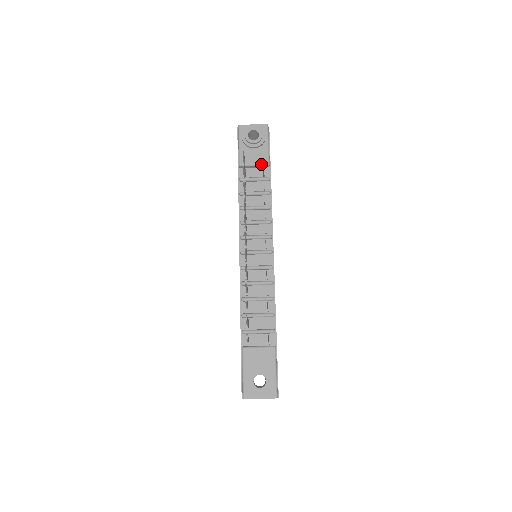
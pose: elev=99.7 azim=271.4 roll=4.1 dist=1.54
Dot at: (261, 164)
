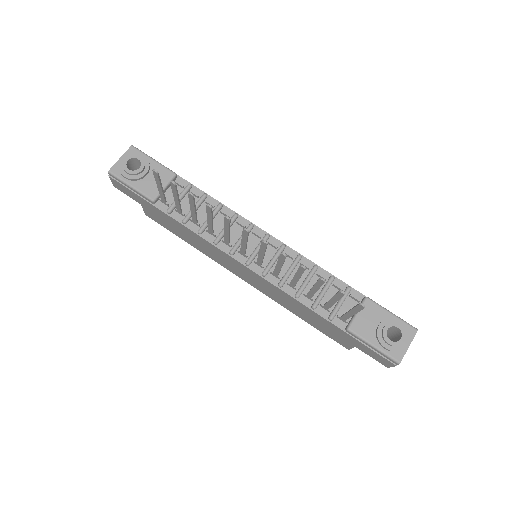
Dot at: (169, 180)
